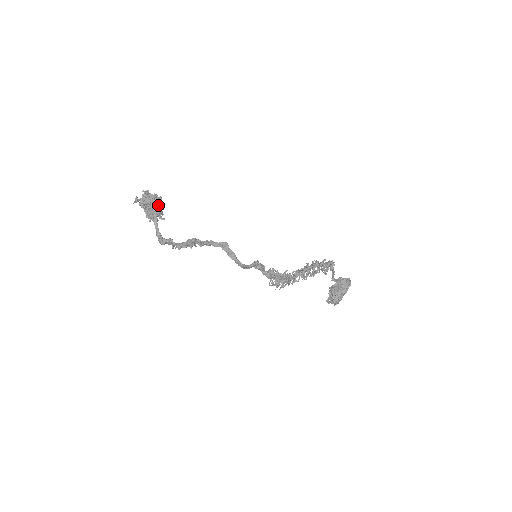
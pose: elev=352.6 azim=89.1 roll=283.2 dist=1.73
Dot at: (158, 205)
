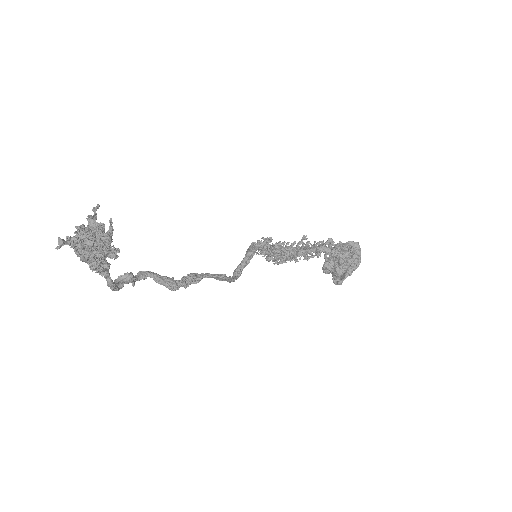
Dot at: (110, 252)
